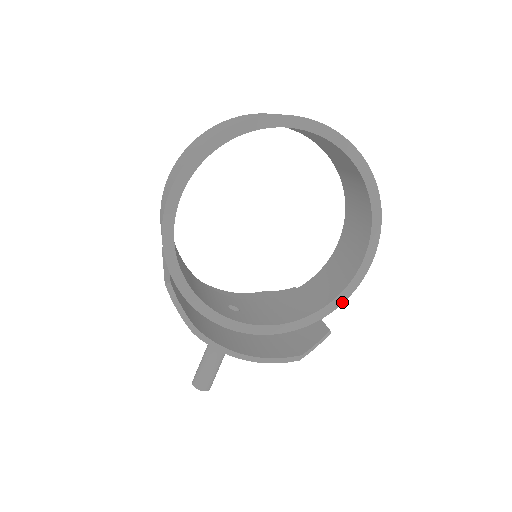
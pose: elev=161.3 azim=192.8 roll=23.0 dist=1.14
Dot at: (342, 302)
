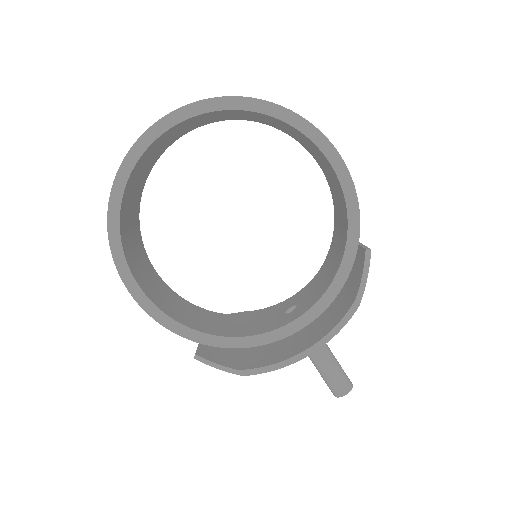
Dot at: (358, 212)
